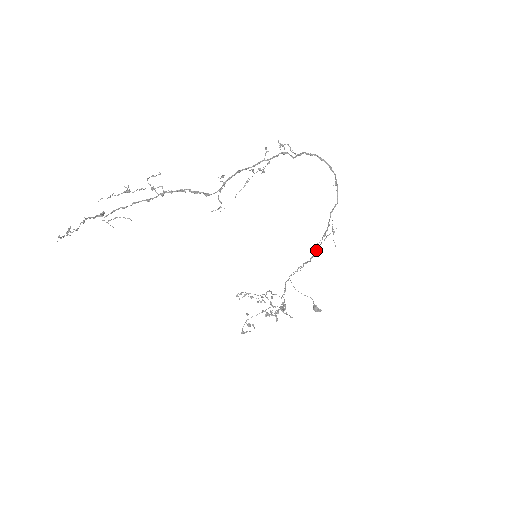
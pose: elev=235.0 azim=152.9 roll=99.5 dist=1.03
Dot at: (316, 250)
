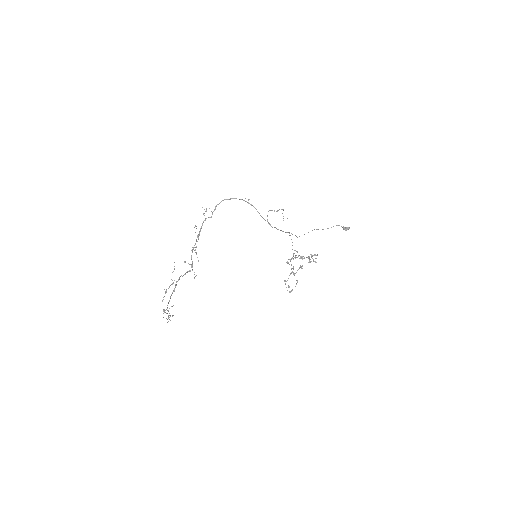
Dot at: occluded
